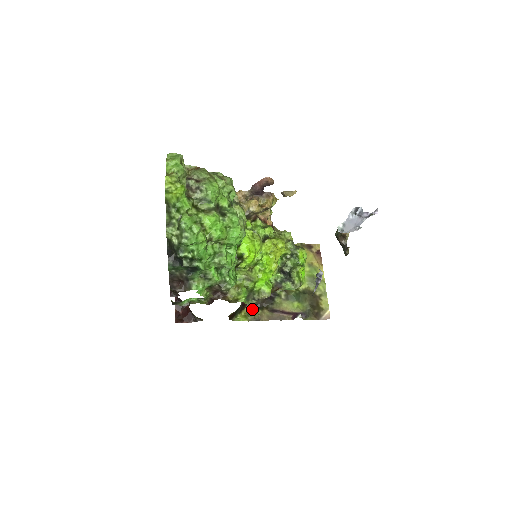
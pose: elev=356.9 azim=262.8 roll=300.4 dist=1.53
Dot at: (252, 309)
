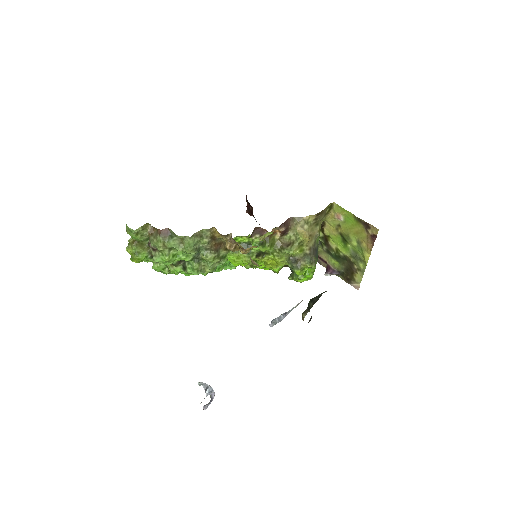
Dot at: occluded
